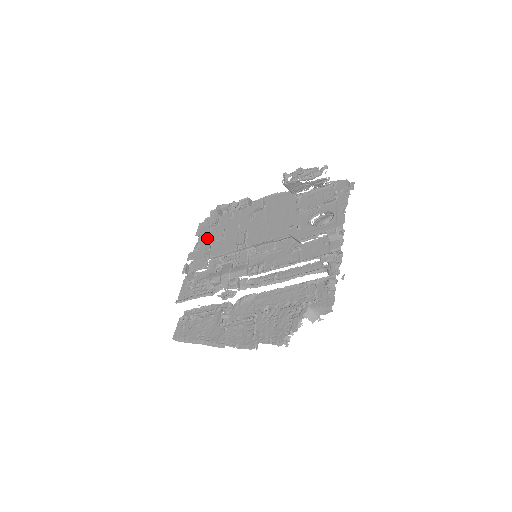
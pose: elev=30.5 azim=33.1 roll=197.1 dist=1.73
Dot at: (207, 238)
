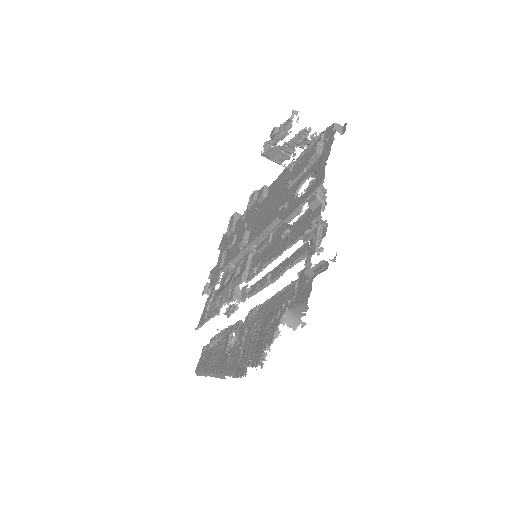
Dot at: (224, 249)
